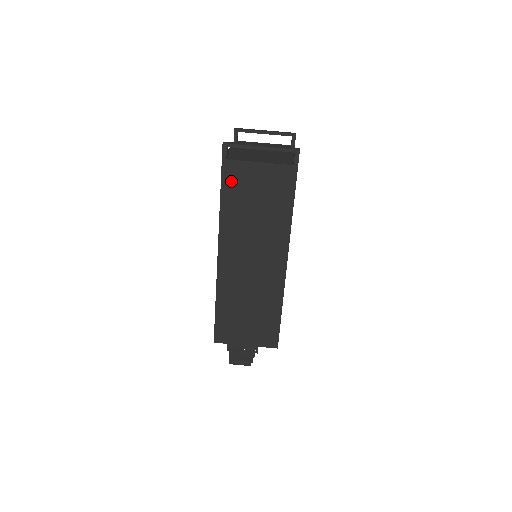
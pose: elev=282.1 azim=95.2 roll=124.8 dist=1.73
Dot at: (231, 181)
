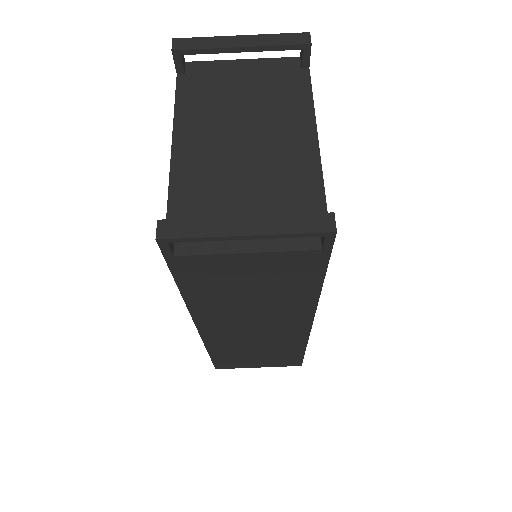
Dot at: (193, 275)
